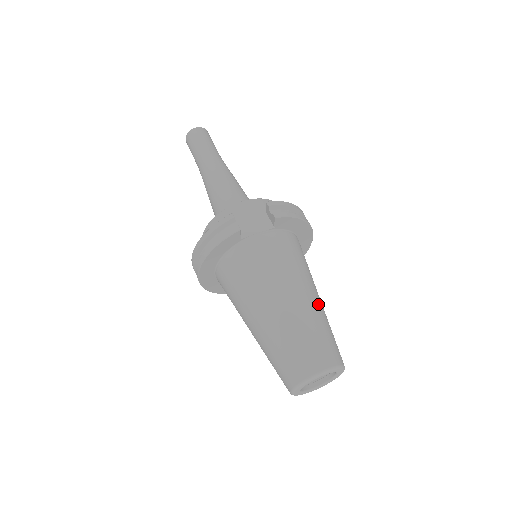
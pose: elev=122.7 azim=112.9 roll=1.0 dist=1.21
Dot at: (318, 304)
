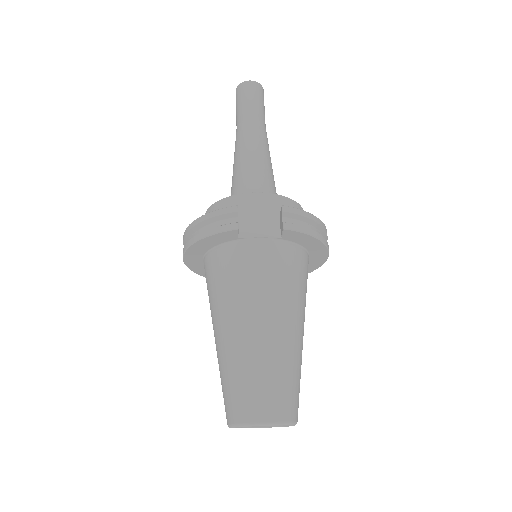
Dot at: (296, 342)
